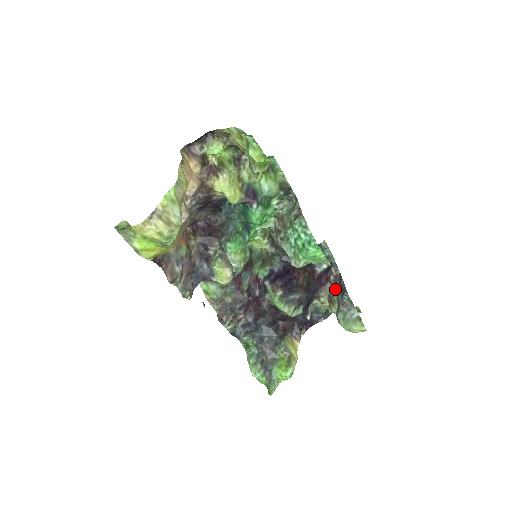
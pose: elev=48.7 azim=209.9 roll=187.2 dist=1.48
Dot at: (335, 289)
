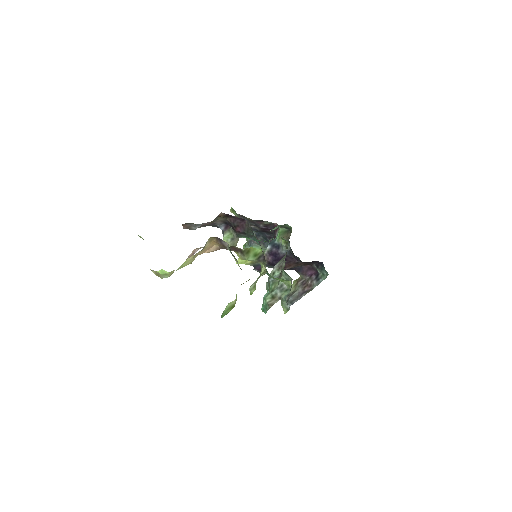
Dot at: (302, 287)
